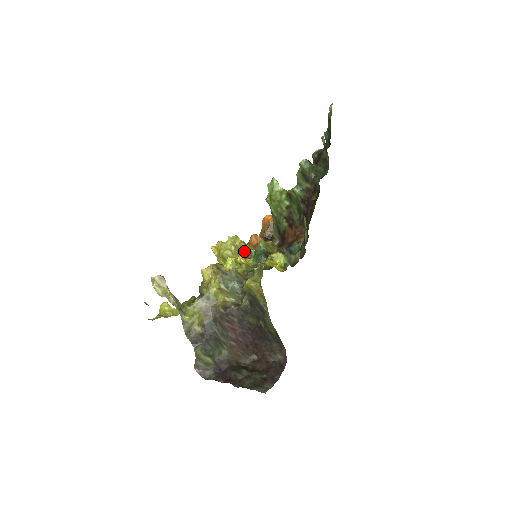
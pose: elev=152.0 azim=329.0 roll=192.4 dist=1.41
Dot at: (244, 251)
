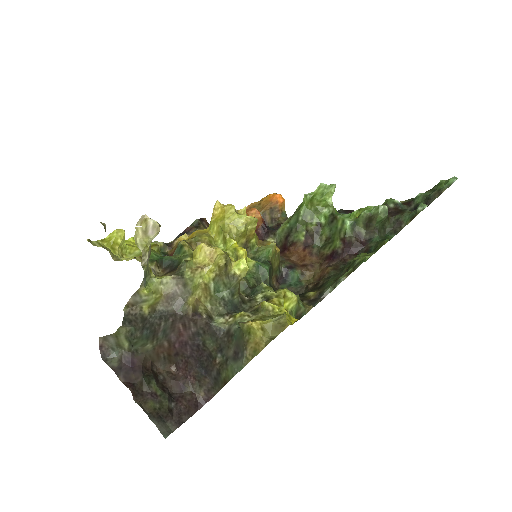
Dot at: (248, 239)
